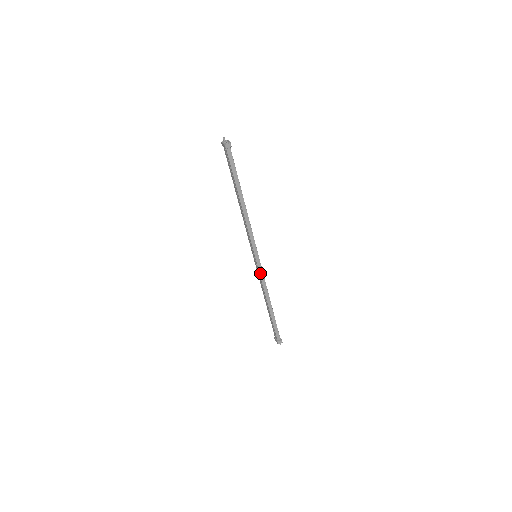
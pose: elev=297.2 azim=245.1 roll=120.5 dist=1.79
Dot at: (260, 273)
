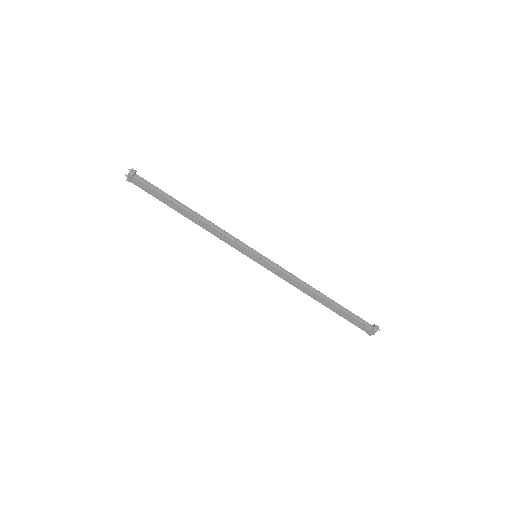
Dot at: (276, 267)
